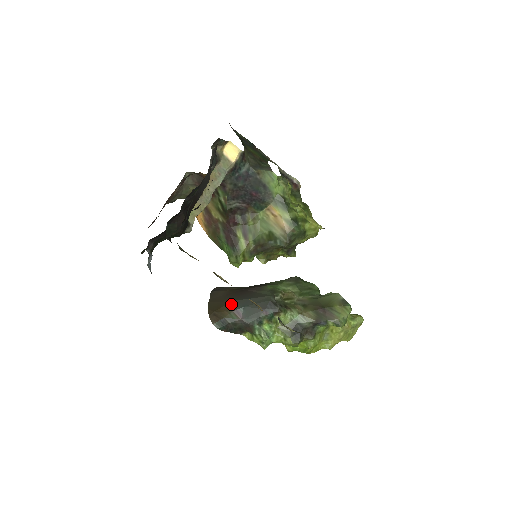
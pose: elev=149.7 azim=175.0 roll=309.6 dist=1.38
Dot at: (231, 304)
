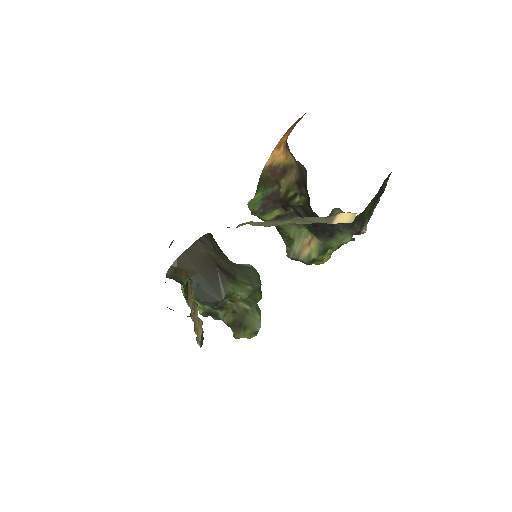
Dot at: (195, 273)
